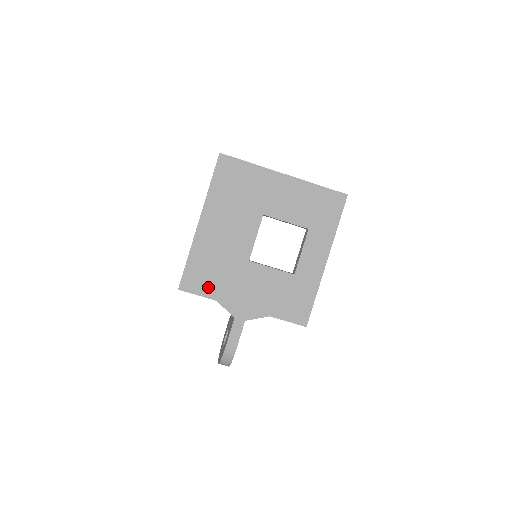
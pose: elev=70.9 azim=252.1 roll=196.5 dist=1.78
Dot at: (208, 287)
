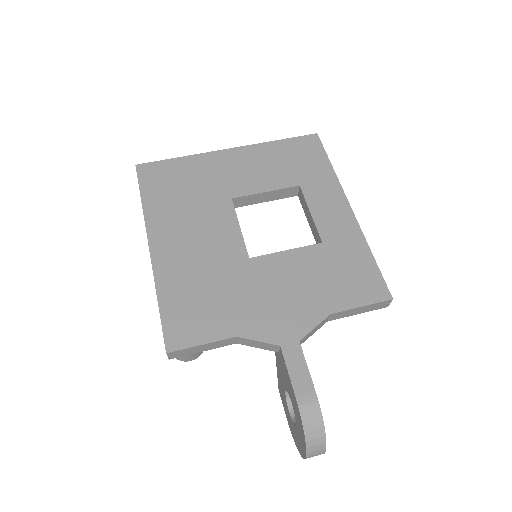
Dot at: (211, 324)
